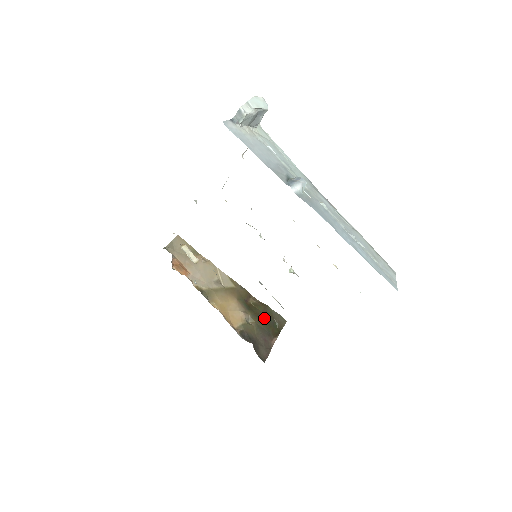
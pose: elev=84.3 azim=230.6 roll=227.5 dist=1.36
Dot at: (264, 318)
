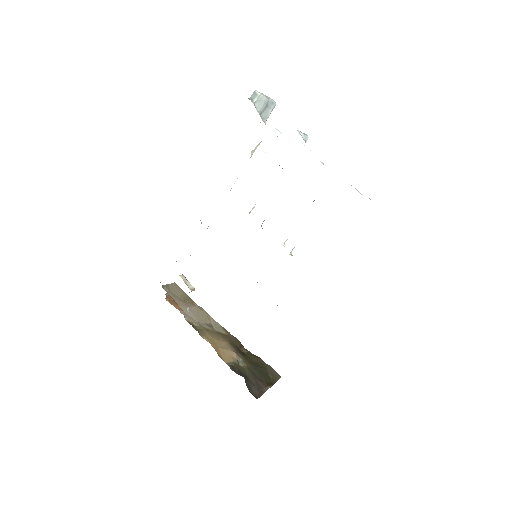
Dot at: (257, 366)
